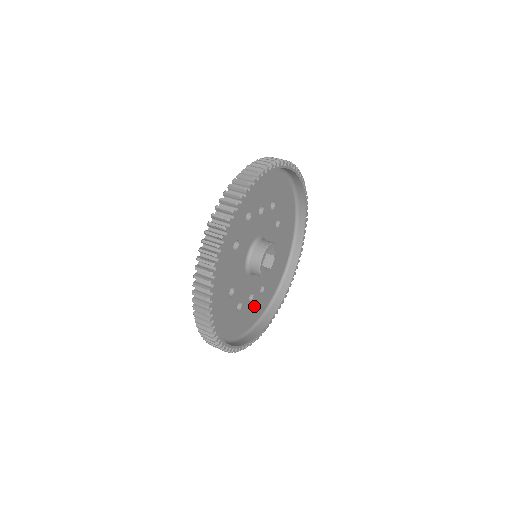
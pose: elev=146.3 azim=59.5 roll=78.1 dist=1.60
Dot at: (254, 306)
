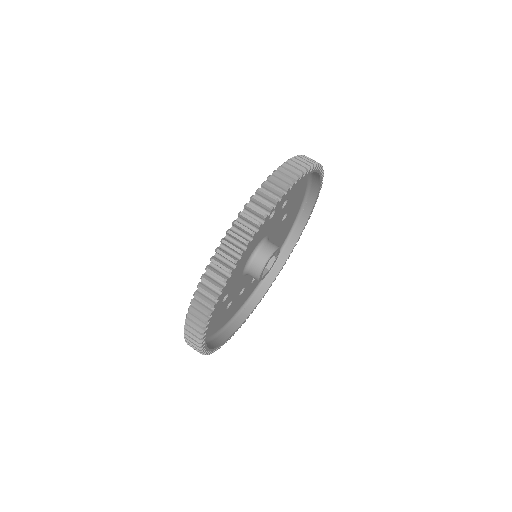
Dot at: (243, 296)
